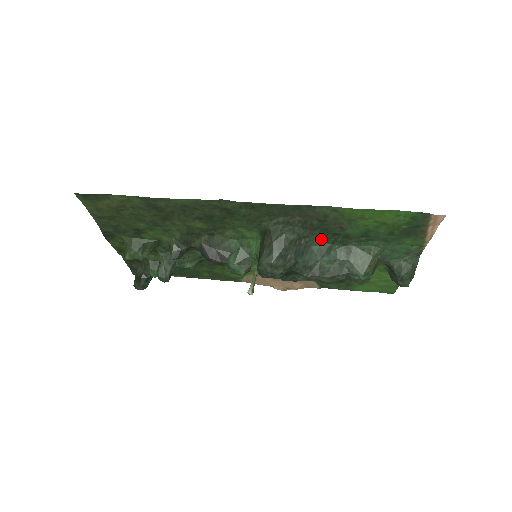
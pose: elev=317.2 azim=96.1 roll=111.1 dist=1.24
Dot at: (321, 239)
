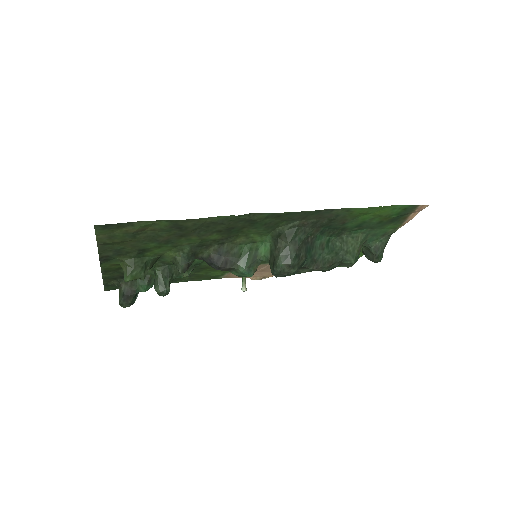
Dot at: (322, 234)
